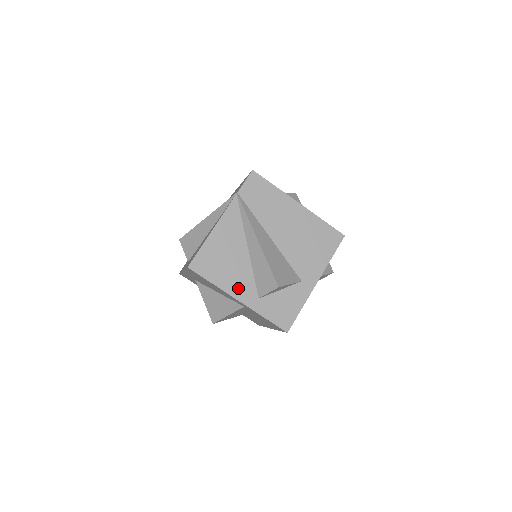
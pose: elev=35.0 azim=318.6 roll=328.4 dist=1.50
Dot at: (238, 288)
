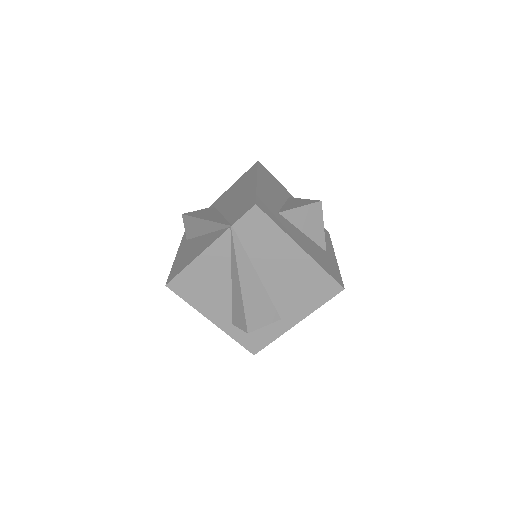
Dot at: (213, 312)
